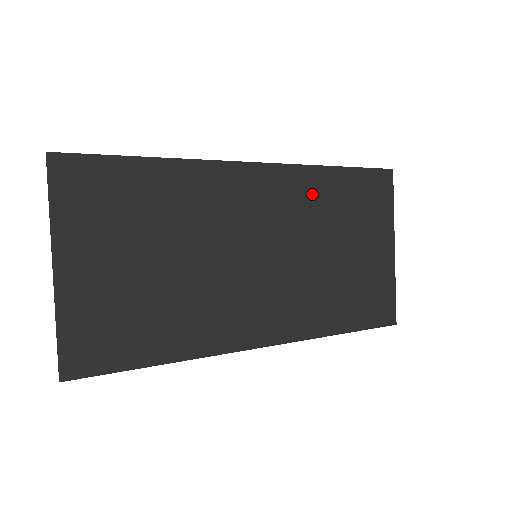
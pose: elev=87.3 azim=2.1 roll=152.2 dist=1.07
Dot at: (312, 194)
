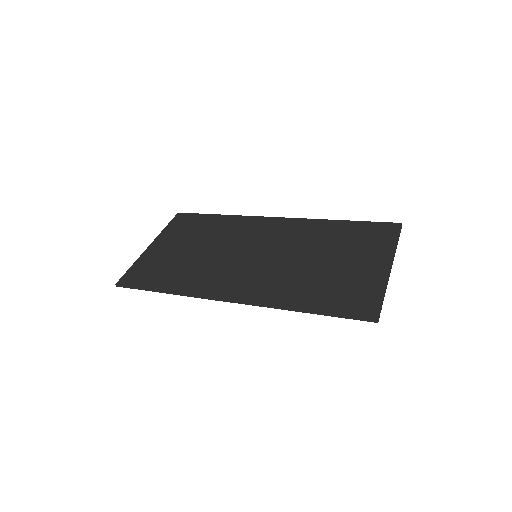
Dot at: (315, 231)
